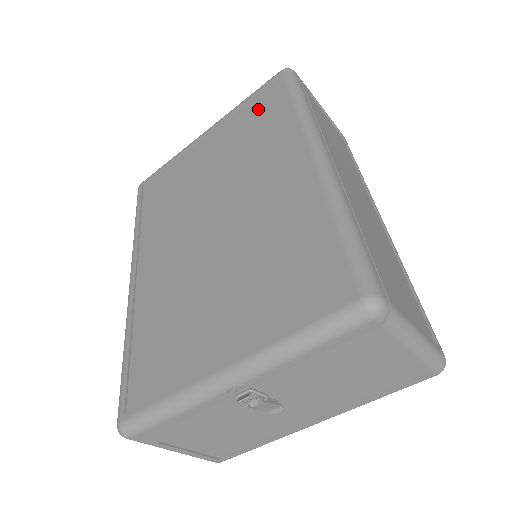
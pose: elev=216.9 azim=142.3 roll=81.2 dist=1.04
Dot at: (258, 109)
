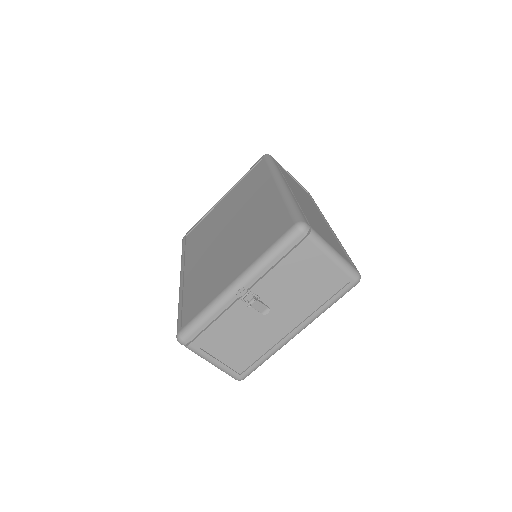
Dot at: (251, 176)
